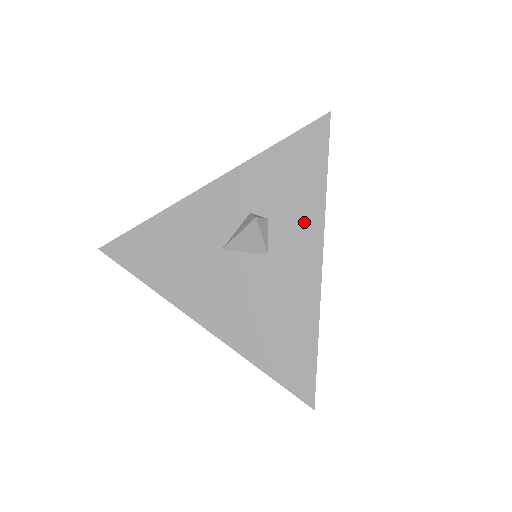
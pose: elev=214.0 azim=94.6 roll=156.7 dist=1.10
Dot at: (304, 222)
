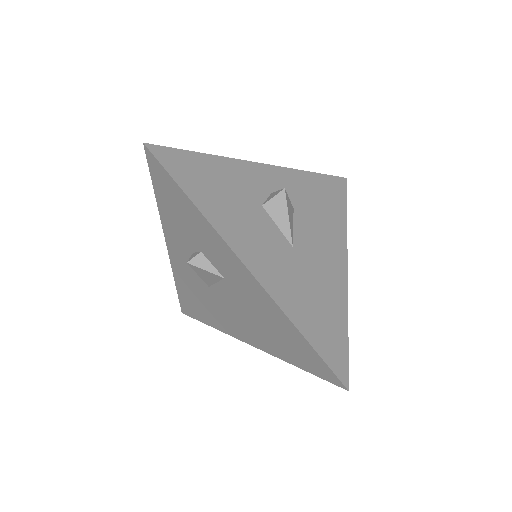
Dot at: (213, 242)
